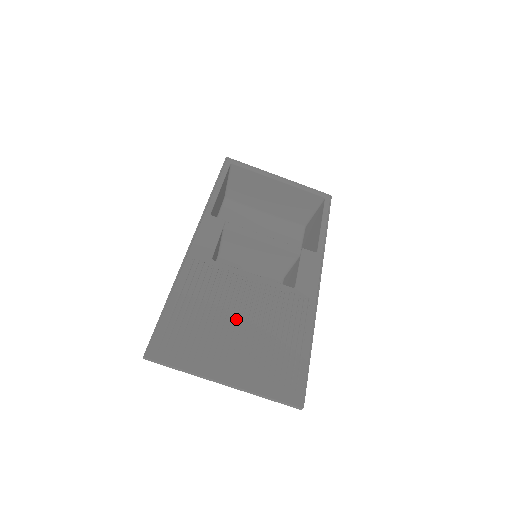
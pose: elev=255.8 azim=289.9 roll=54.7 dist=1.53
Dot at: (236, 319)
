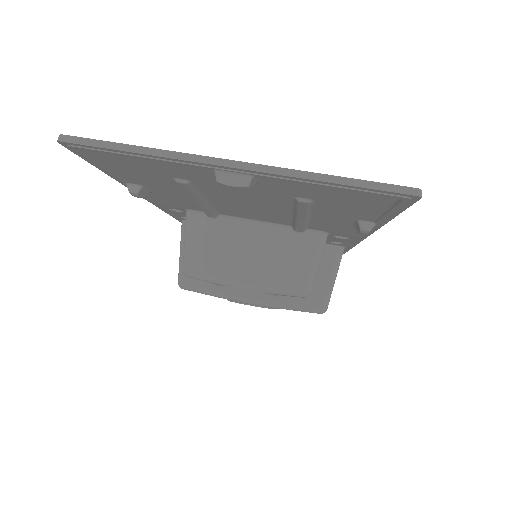
Dot at: occluded
